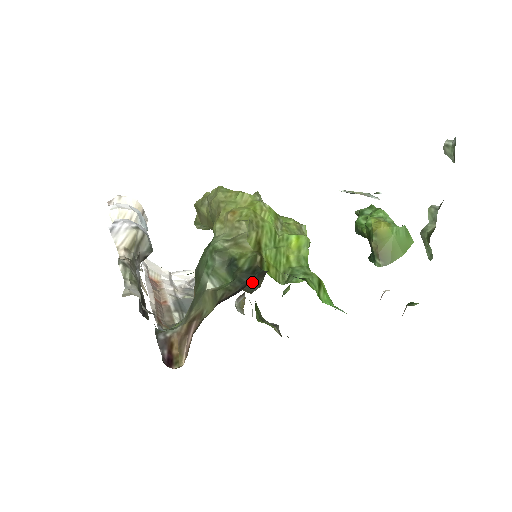
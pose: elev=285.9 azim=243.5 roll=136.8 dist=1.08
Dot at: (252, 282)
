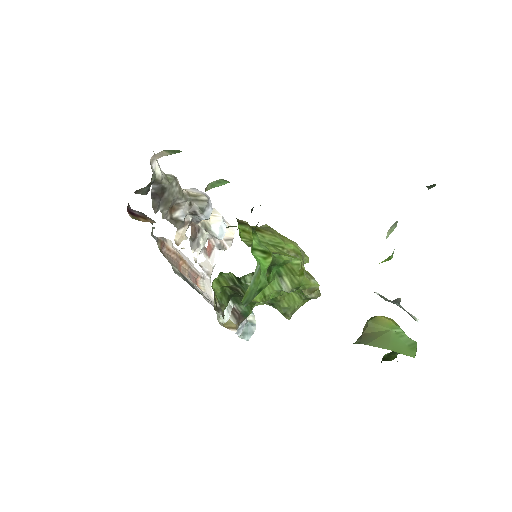
Dot at: occluded
